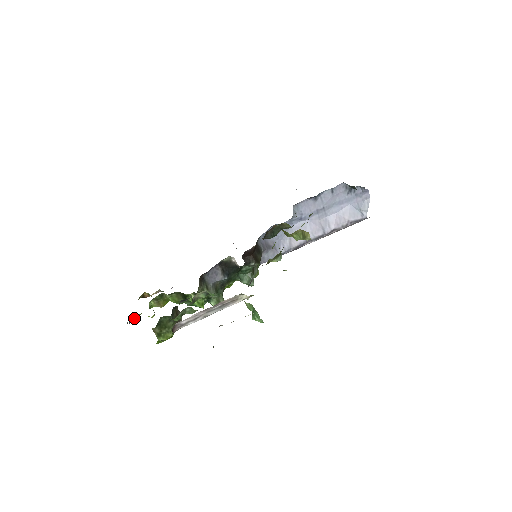
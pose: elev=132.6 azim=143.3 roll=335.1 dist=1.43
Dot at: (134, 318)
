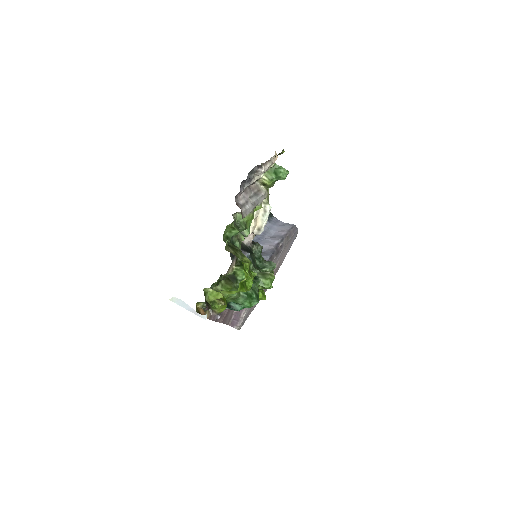
Dot at: (206, 304)
